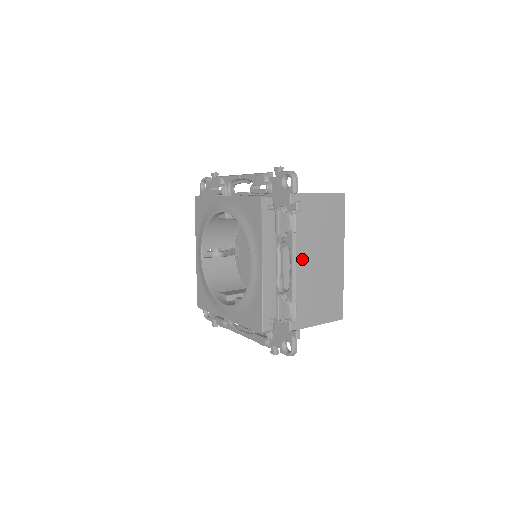
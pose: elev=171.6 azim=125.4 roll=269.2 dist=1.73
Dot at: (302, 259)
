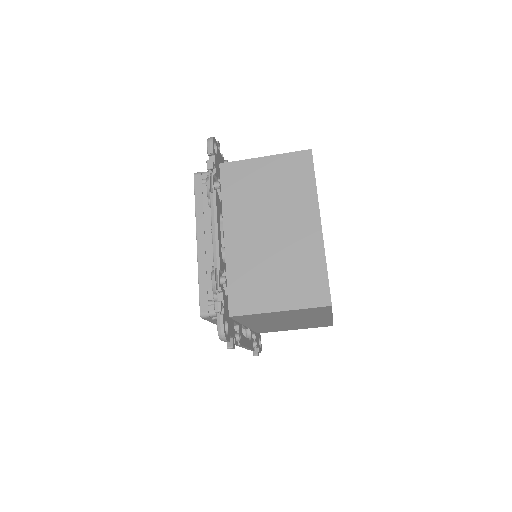
Dot at: (250, 229)
